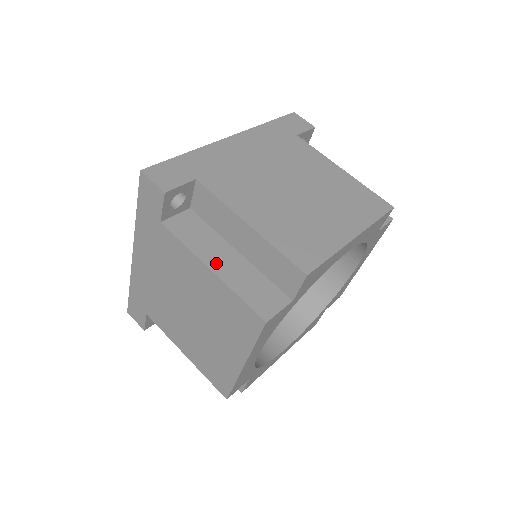
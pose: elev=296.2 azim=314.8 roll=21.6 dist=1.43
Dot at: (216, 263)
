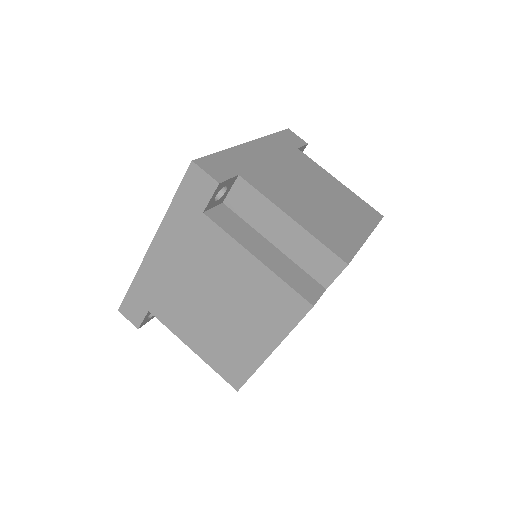
Dot at: (260, 253)
